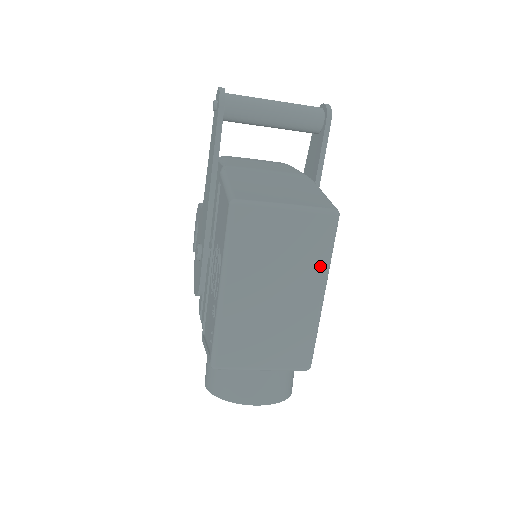
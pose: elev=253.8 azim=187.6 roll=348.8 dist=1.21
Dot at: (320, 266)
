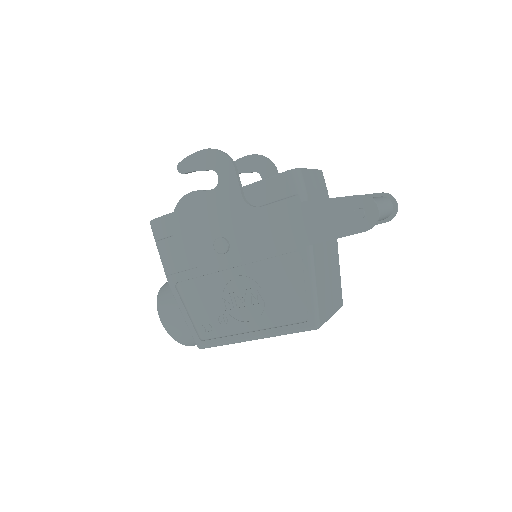
Dot at: occluded
